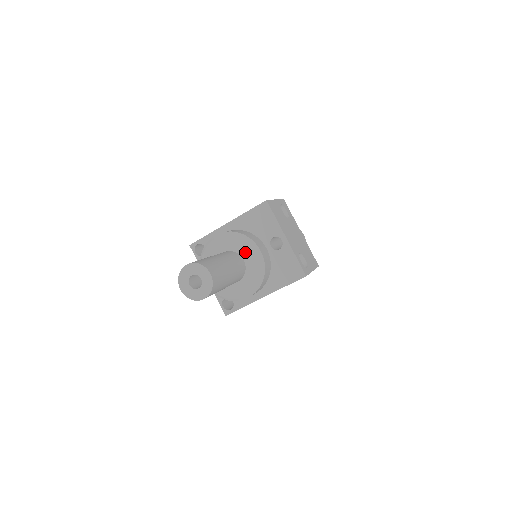
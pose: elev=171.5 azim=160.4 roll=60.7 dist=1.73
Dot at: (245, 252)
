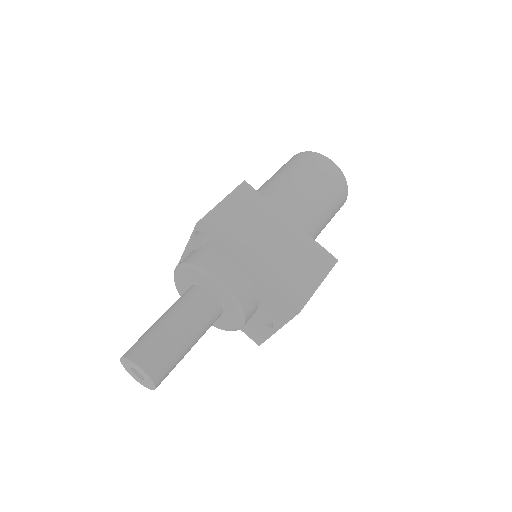
Dot at: (229, 316)
